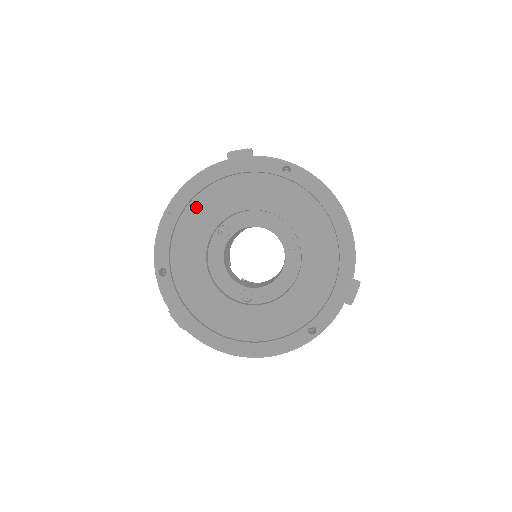
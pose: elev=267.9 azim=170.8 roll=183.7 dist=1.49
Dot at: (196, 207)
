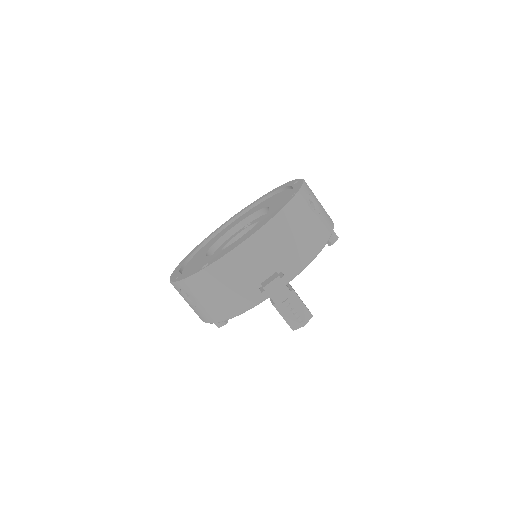
Dot at: (249, 211)
